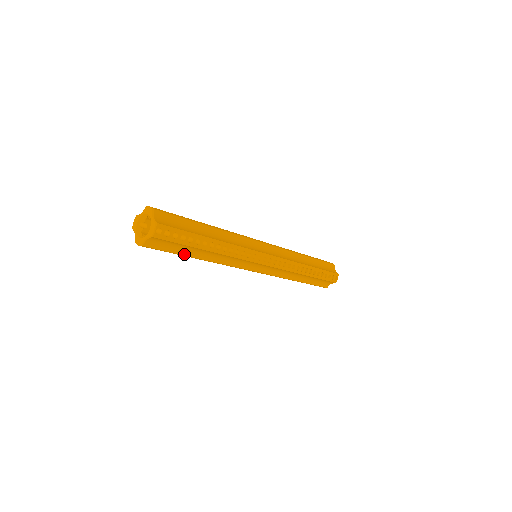
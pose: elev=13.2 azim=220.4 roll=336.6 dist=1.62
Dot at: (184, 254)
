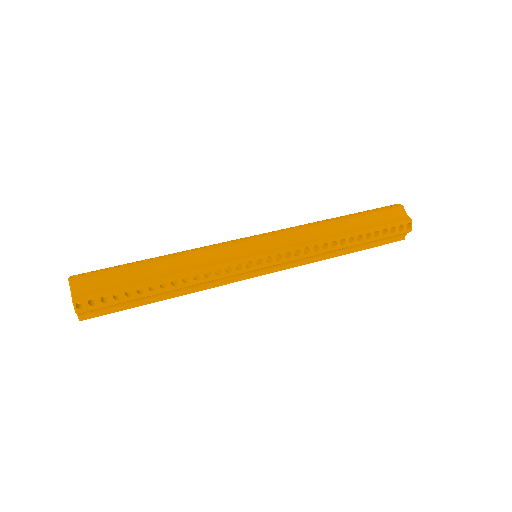
Dot at: (141, 305)
